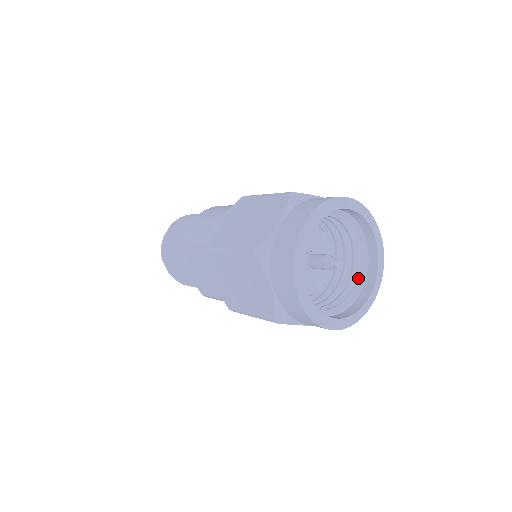
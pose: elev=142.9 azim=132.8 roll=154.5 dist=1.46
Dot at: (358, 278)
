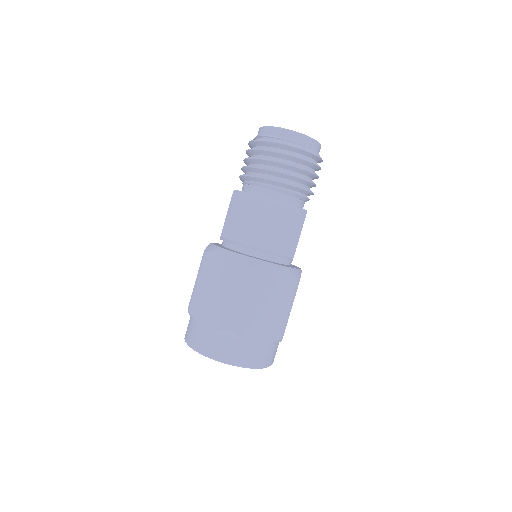
Dot at: occluded
